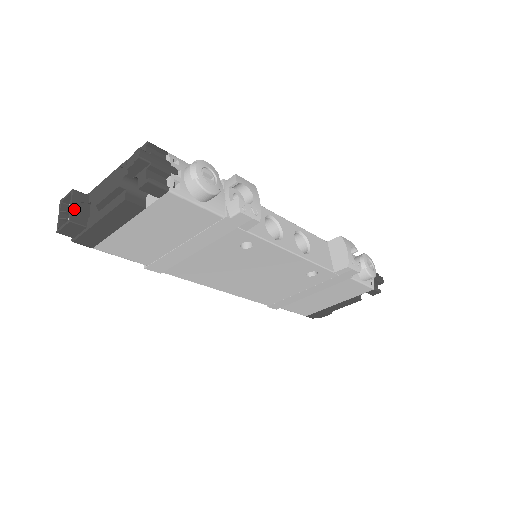
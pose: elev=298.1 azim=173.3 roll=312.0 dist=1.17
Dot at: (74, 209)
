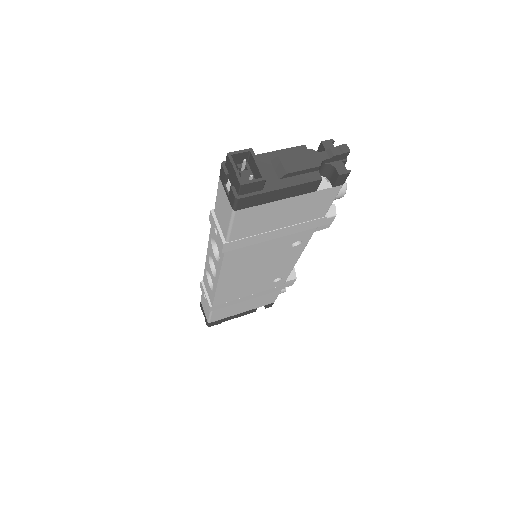
Dot at: (260, 168)
